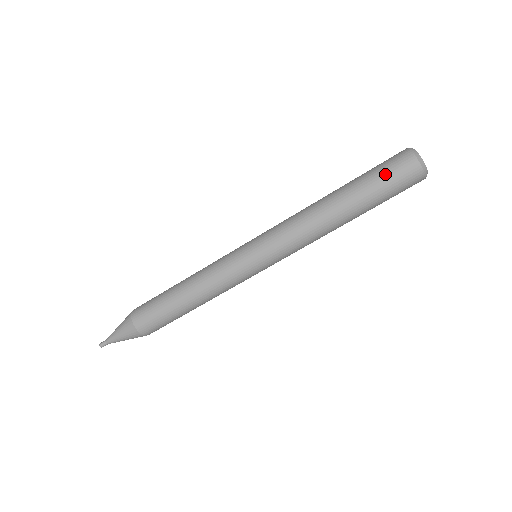
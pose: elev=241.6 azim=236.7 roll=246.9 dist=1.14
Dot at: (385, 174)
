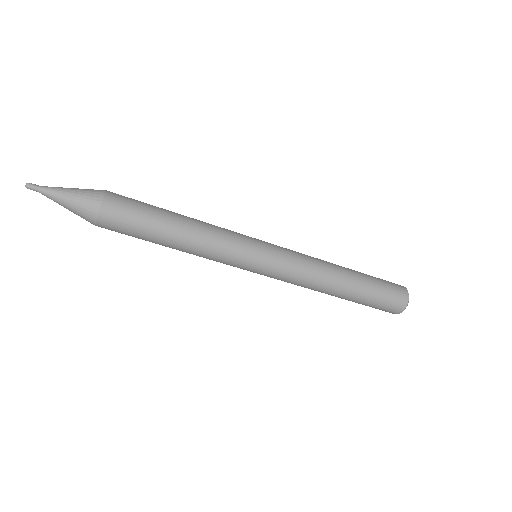
Dot at: (386, 294)
